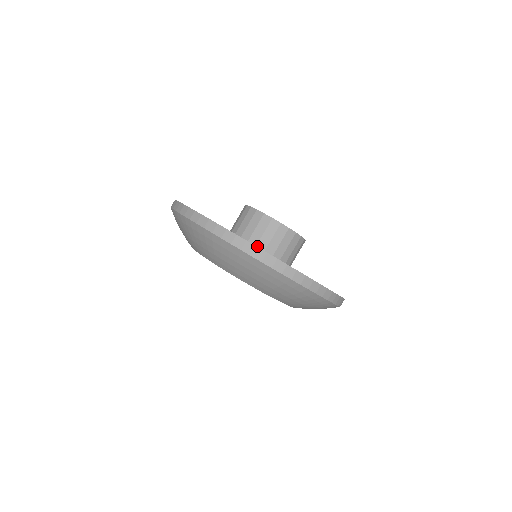
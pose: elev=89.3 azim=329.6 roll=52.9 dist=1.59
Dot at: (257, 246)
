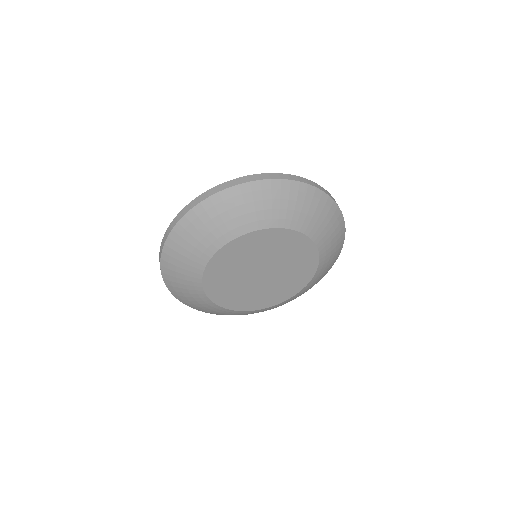
Dot at: occluded
